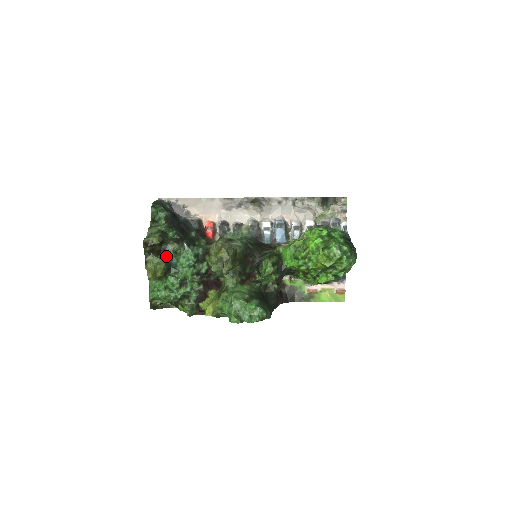
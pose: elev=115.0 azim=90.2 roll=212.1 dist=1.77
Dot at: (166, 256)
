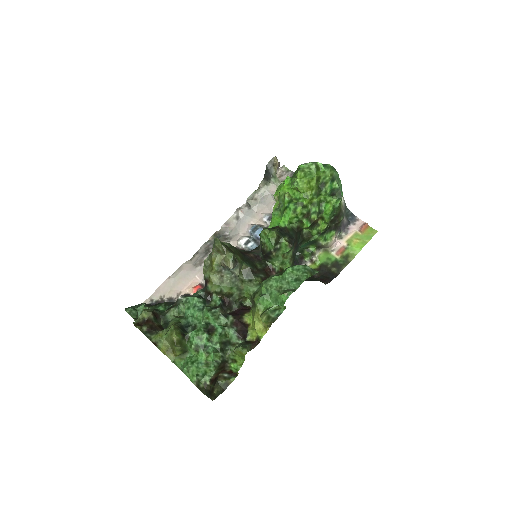
Dot at: (171, 324)
